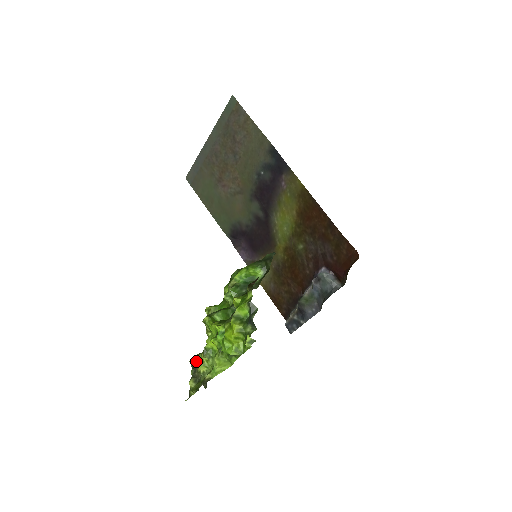
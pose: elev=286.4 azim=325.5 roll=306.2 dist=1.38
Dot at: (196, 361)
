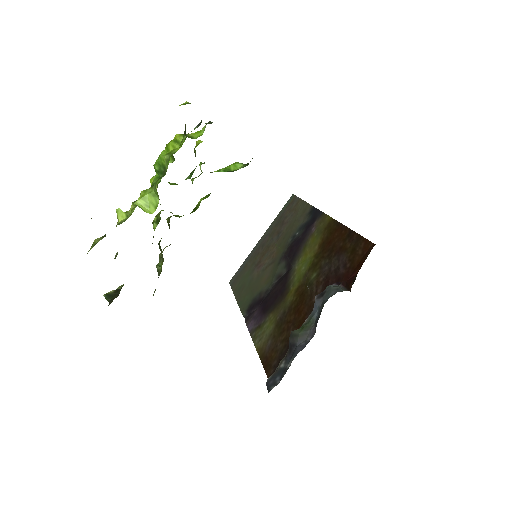
Dot at: occluded
